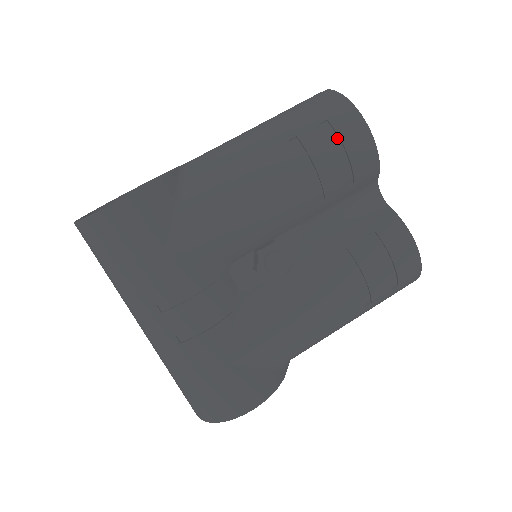
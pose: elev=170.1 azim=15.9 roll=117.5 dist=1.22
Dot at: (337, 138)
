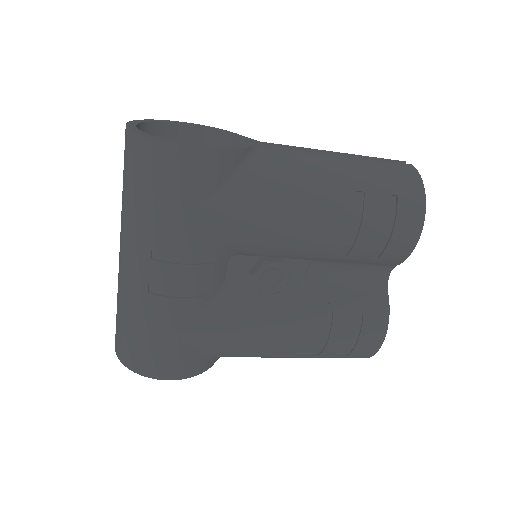
Dot at: (394, 216)
